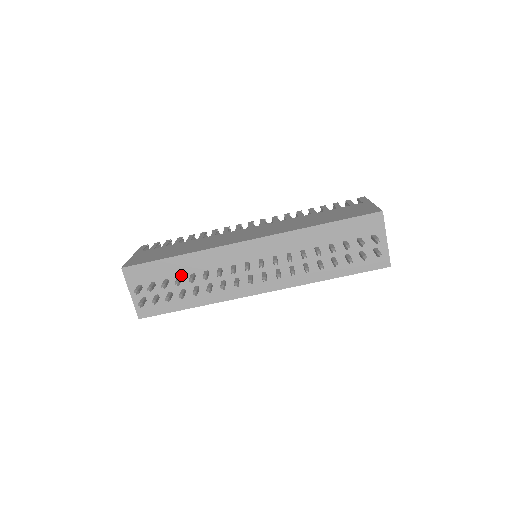
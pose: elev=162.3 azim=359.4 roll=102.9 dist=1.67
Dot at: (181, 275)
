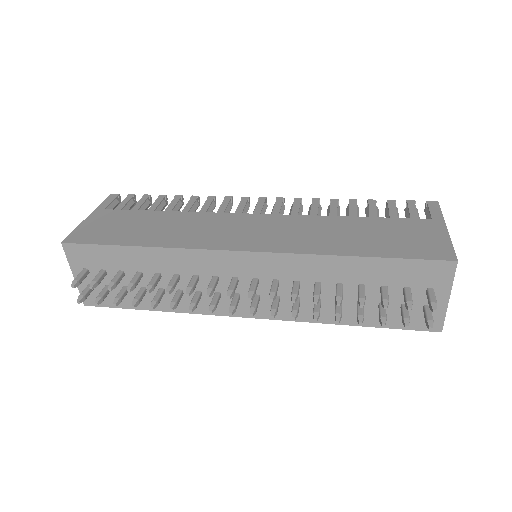
Dot at: (142, 270)
